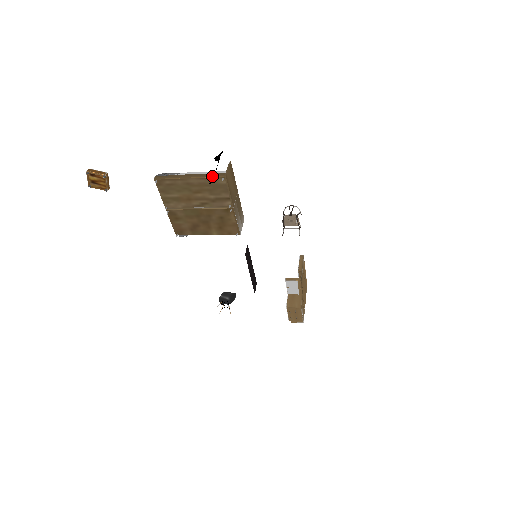
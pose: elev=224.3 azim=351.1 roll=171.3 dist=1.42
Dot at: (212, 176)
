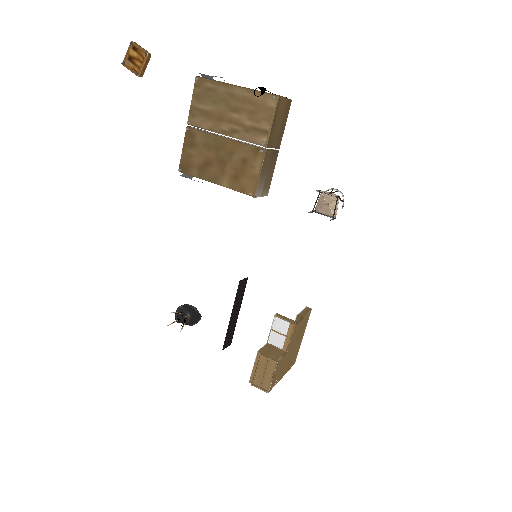
Dot at: (263, 92)
